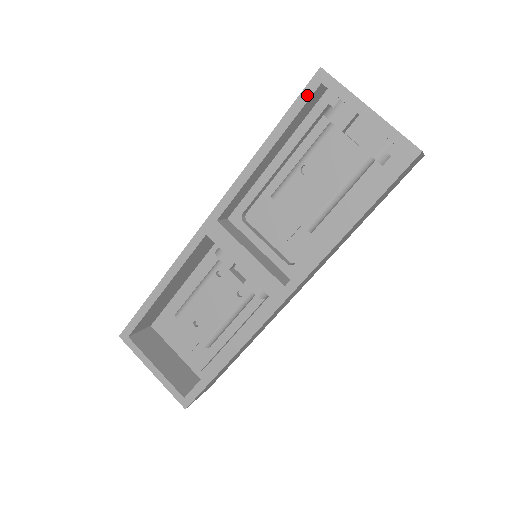
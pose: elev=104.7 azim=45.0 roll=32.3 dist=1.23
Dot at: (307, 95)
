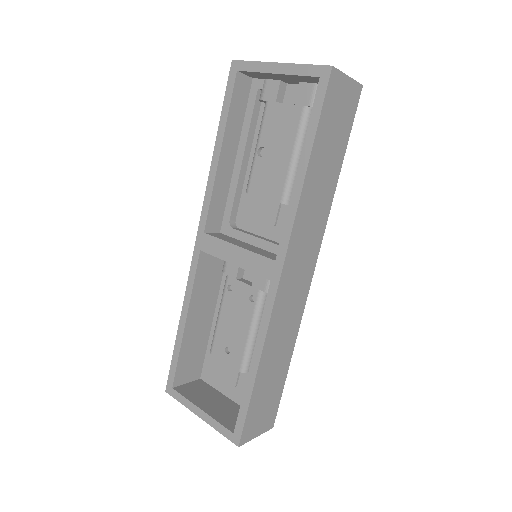
Dot at: (231, 87)
